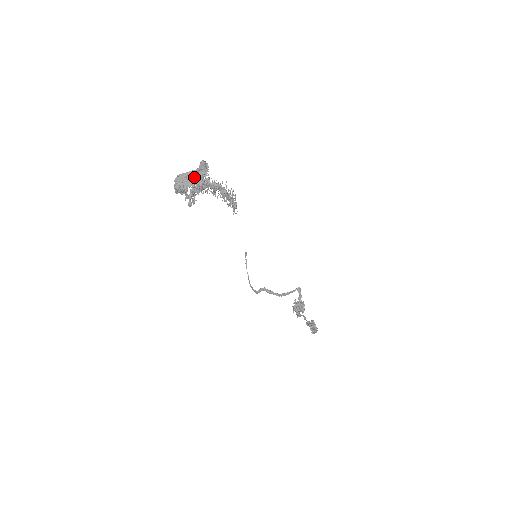
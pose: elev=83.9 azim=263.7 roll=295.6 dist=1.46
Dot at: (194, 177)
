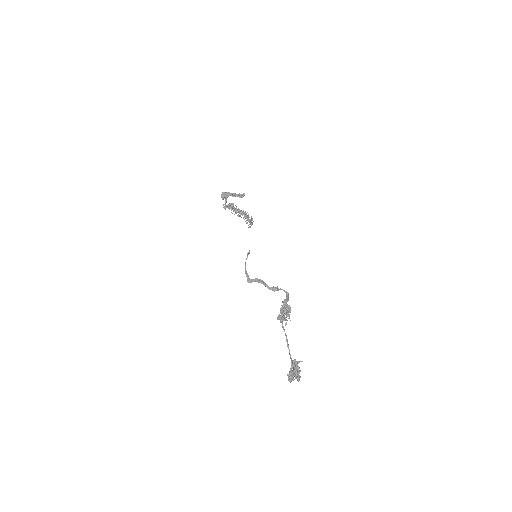
Dot at: (235, 194)
